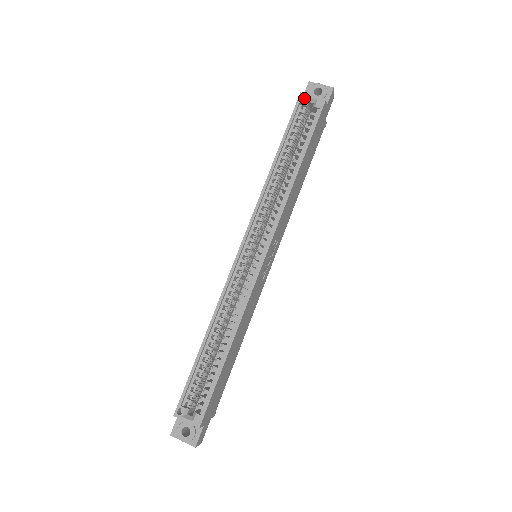
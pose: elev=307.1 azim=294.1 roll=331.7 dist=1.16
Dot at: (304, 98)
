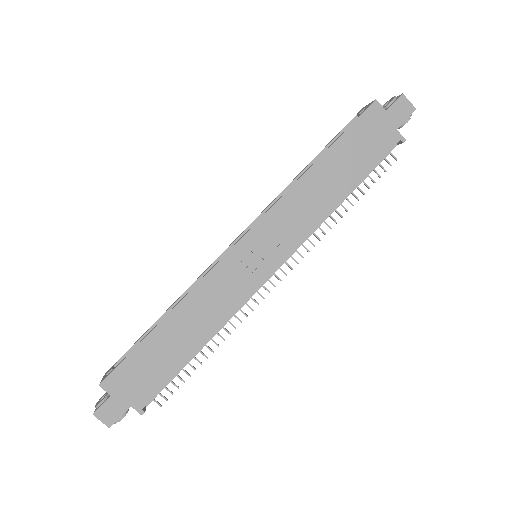
Dot at: occluded
